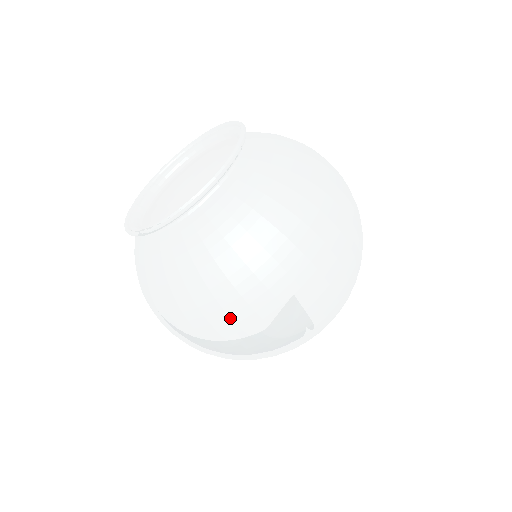
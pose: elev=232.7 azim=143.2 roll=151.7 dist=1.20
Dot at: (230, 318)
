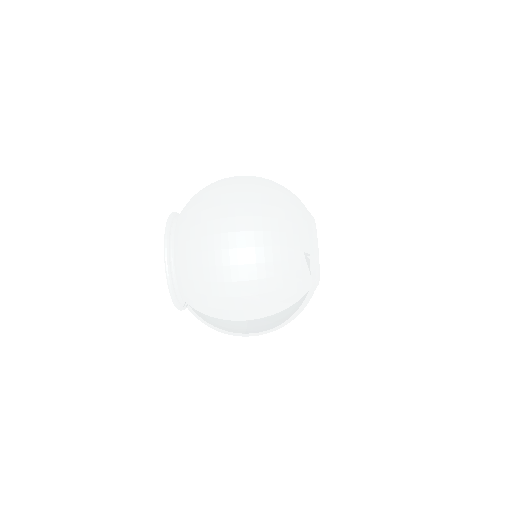
Dot at: (222, 234)
